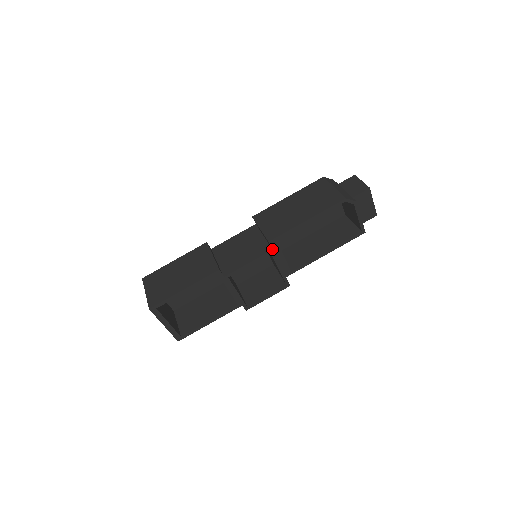
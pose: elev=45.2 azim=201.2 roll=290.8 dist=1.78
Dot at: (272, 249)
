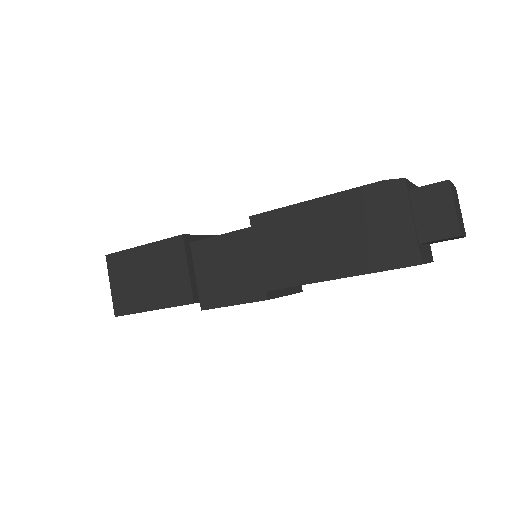
Dot at: occluded
